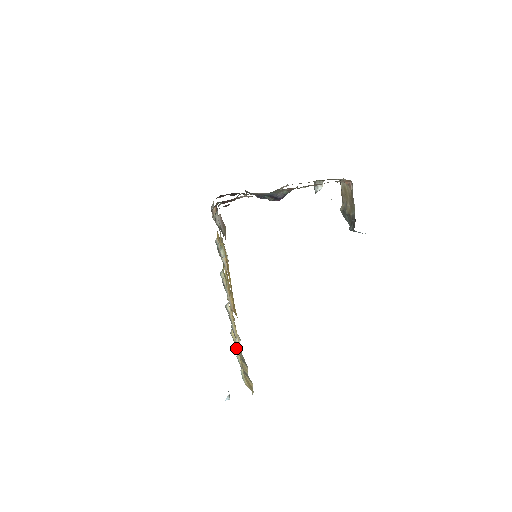
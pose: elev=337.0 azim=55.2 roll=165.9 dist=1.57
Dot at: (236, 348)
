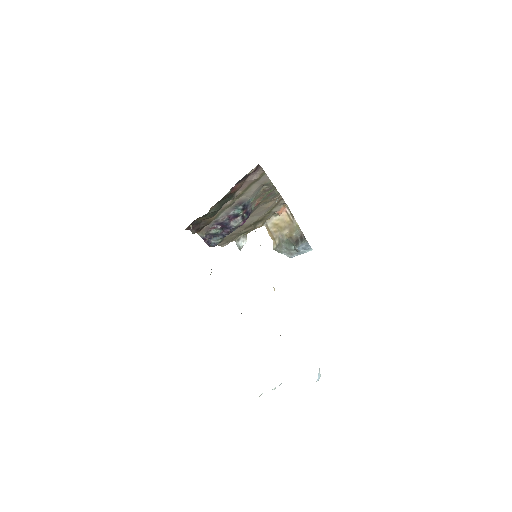
Dot at: occluded
